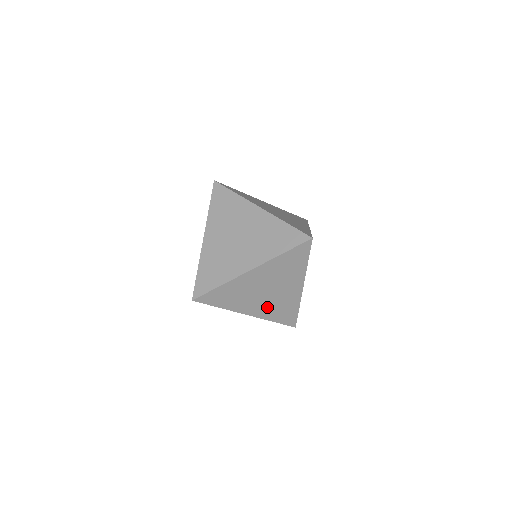
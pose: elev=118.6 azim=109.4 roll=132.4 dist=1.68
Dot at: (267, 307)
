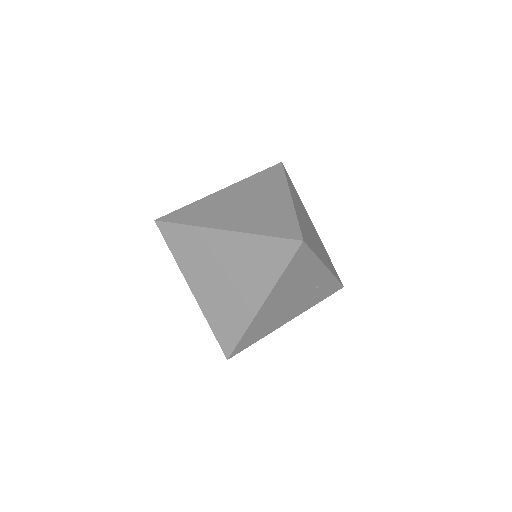
Dot at: (214, 299)
